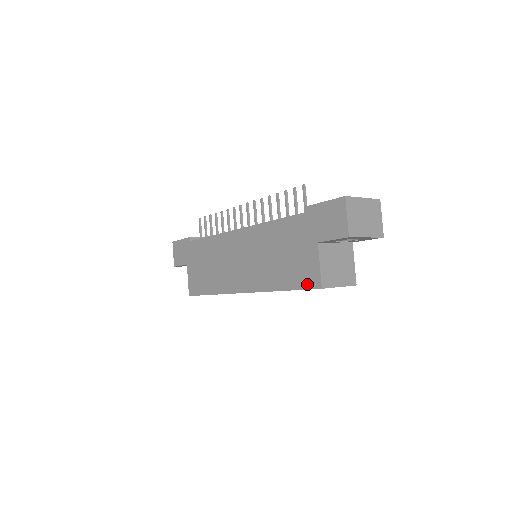
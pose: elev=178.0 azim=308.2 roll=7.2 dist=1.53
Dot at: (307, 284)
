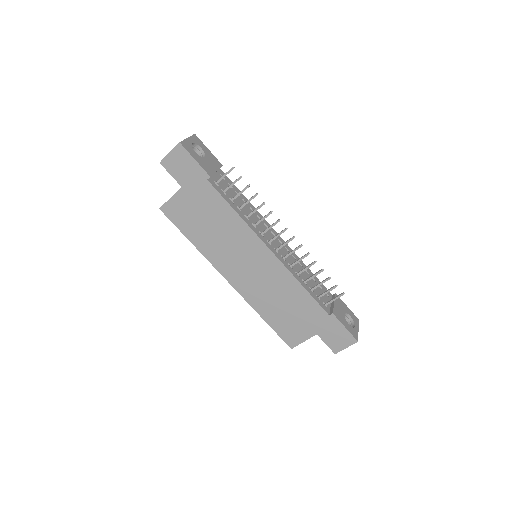
Dot at: (285, 338)
